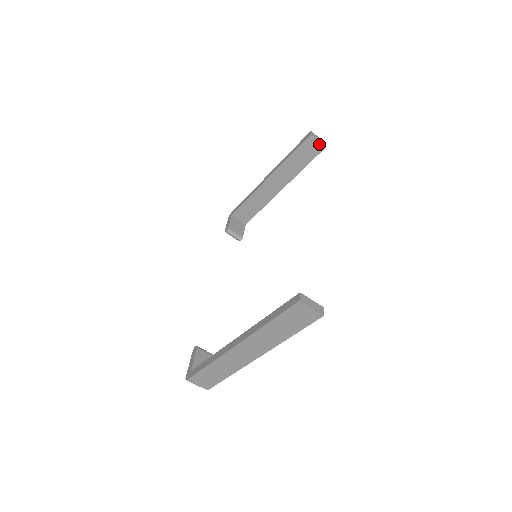
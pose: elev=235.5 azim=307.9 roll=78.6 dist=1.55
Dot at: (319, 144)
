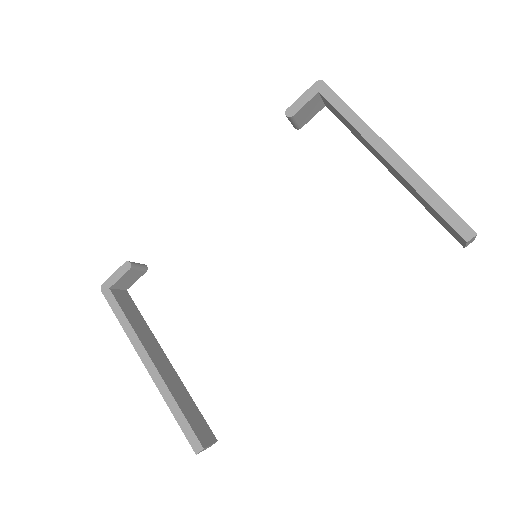
Dot at: (463, 243)
